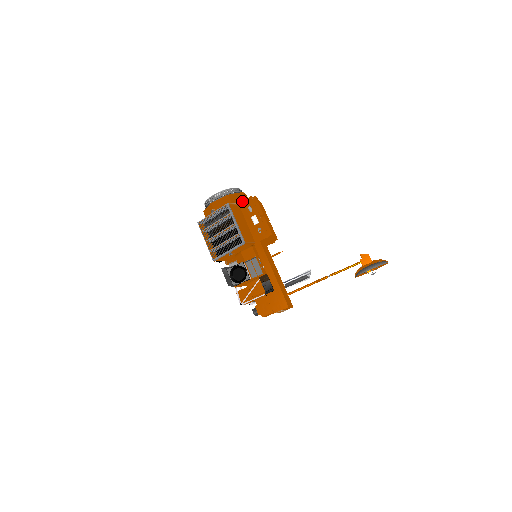
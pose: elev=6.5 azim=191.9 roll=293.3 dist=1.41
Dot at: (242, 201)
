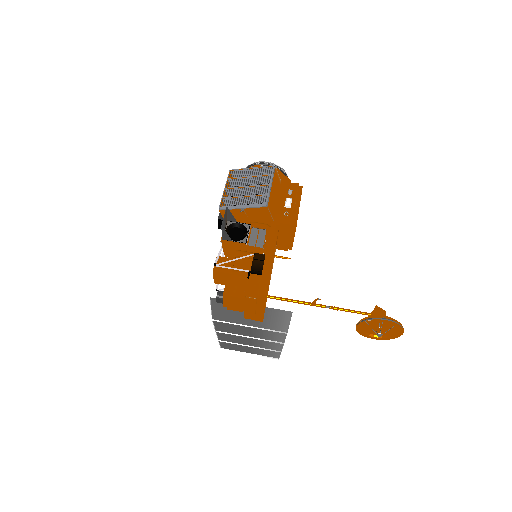
Dot at: (287, 182)
